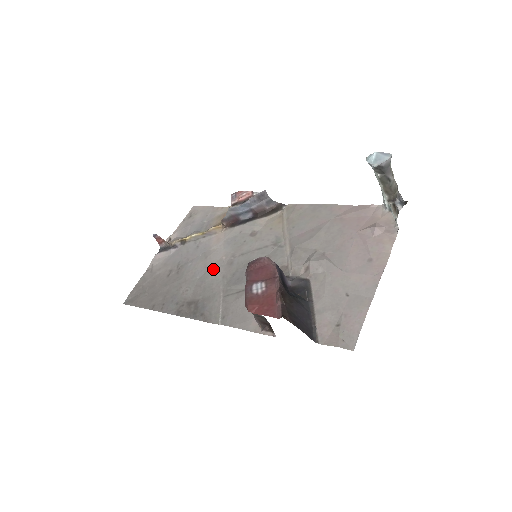
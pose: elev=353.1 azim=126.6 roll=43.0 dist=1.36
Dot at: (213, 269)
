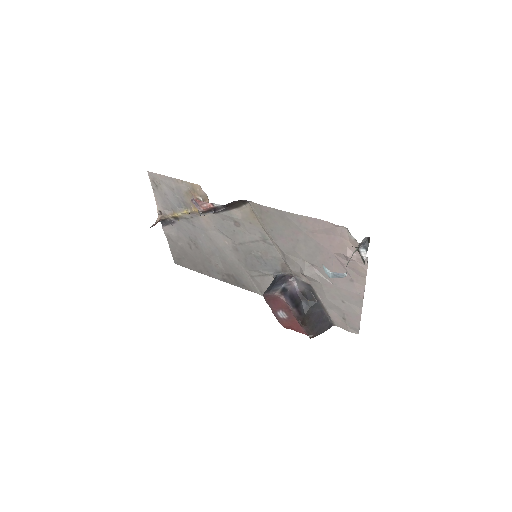
Dot at: (225, 252)
